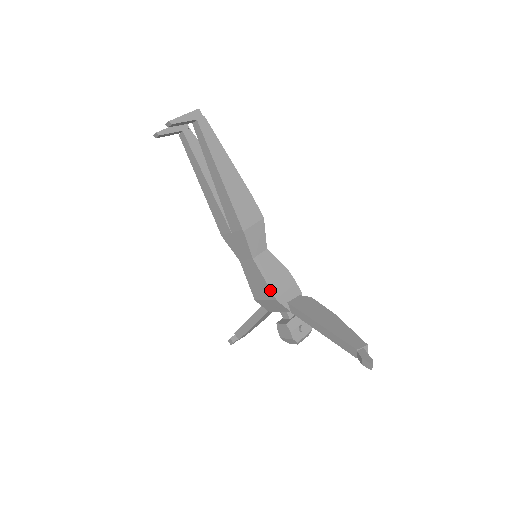
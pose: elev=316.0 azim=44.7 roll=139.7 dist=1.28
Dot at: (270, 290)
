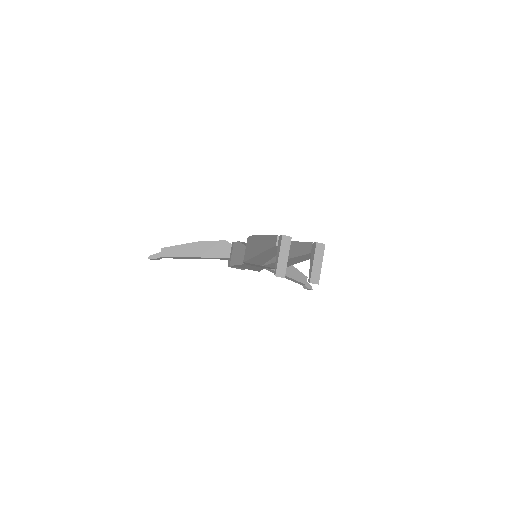
Dot at: occluded
